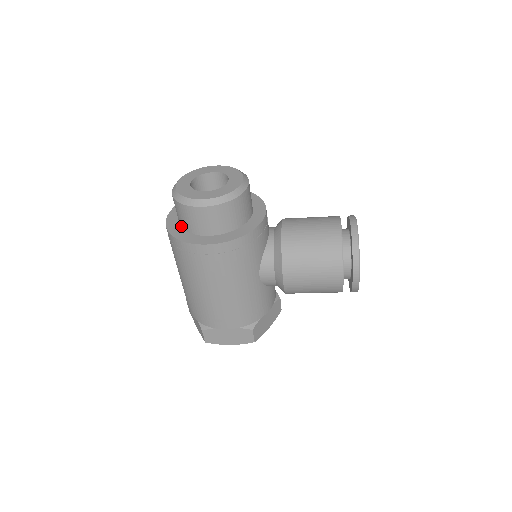
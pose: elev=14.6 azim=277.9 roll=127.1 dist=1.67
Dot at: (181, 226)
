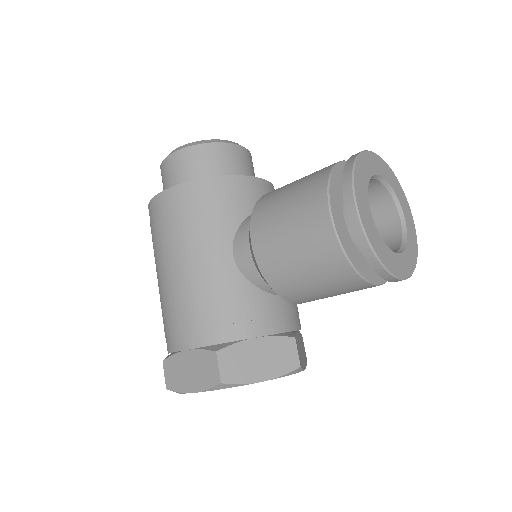
Dot at: occluded
